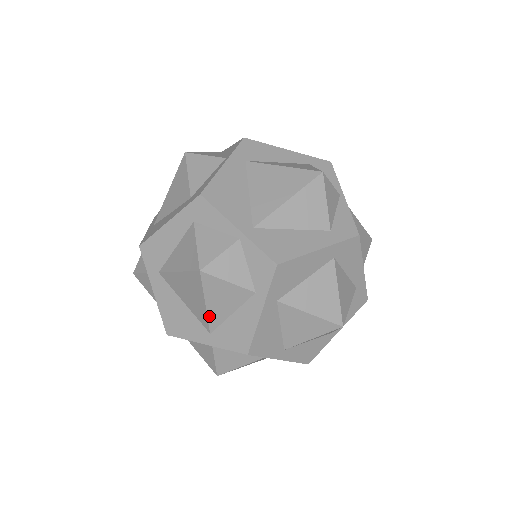
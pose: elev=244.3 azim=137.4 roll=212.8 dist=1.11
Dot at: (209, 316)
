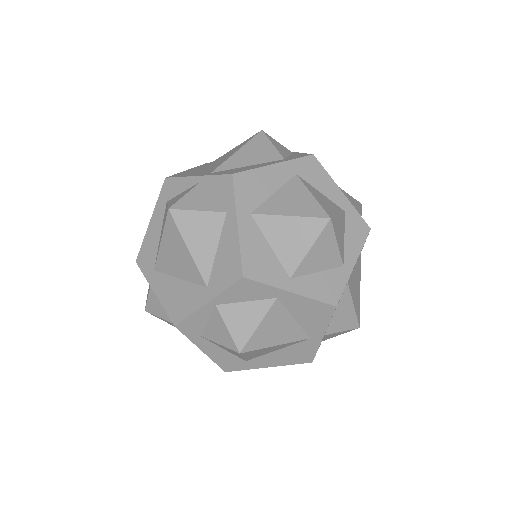
Dot at: (197, 263)
